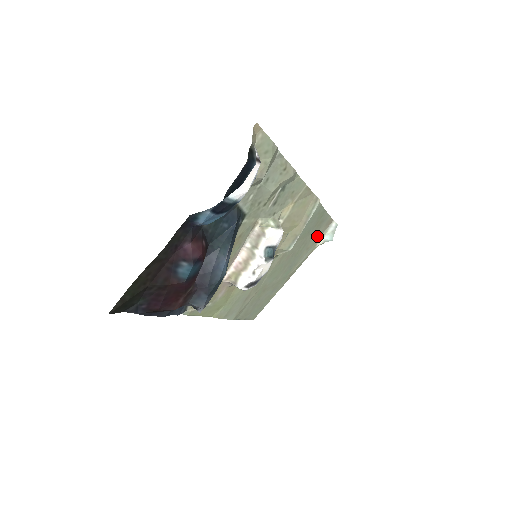
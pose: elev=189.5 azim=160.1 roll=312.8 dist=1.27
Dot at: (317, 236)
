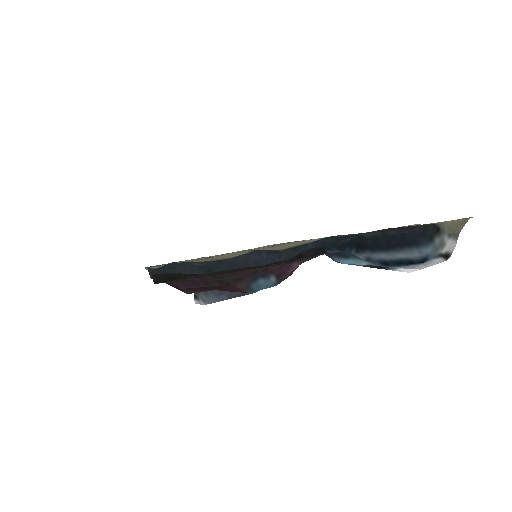
Dot at: occluded
